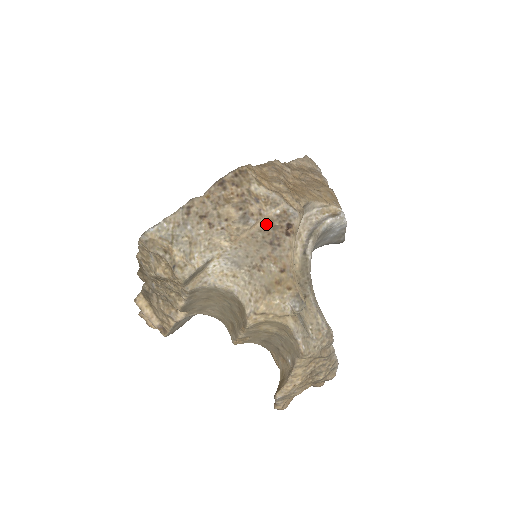
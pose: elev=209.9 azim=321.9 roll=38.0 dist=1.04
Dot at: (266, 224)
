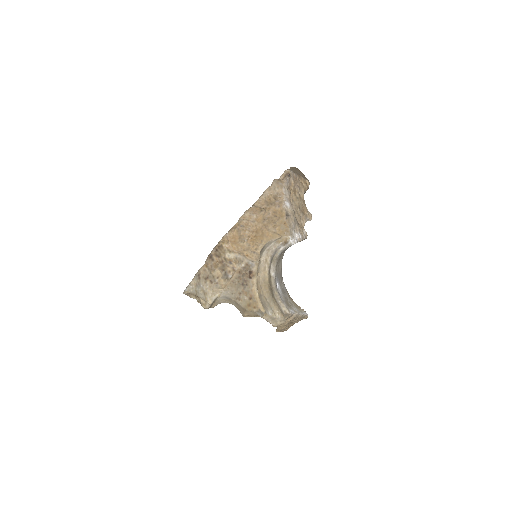
Dot at: (238, 274)
